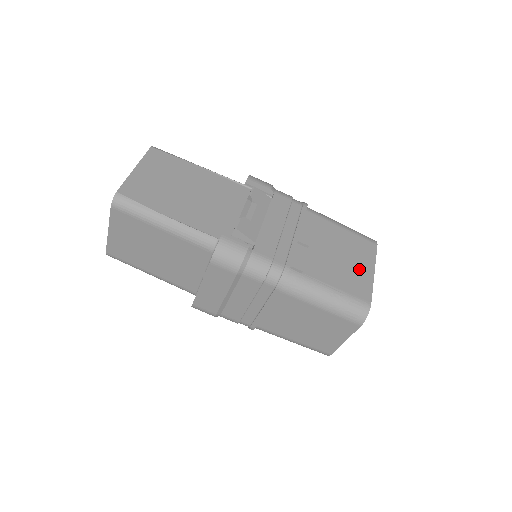
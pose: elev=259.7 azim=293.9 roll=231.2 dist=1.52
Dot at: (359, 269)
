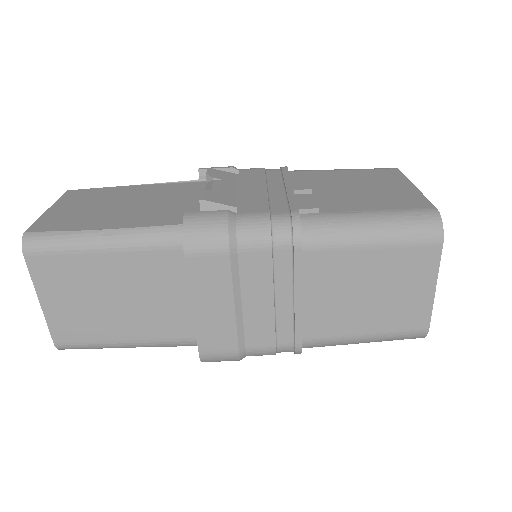
Dot at: (392, 189)
